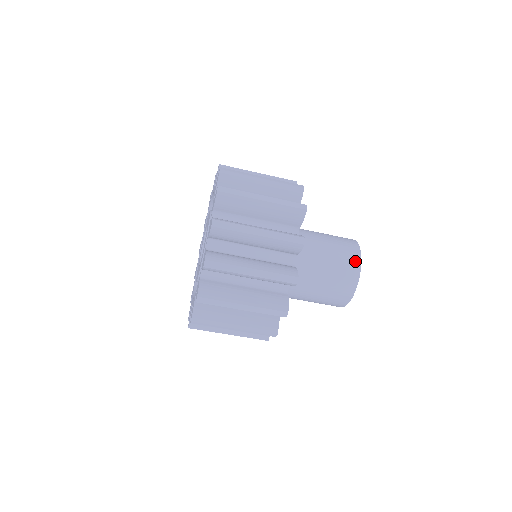
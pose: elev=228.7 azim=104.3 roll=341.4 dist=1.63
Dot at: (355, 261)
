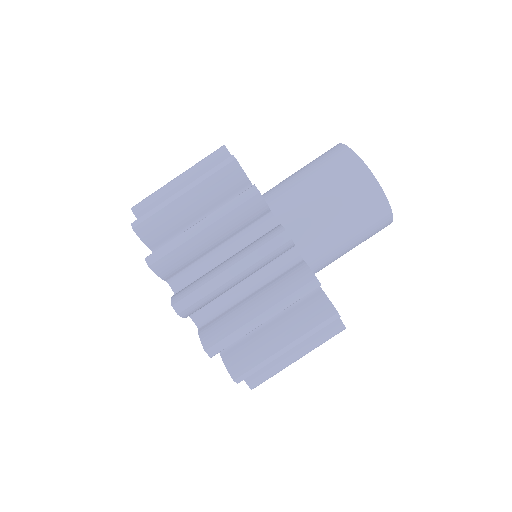
Dot at: (350, 161)
